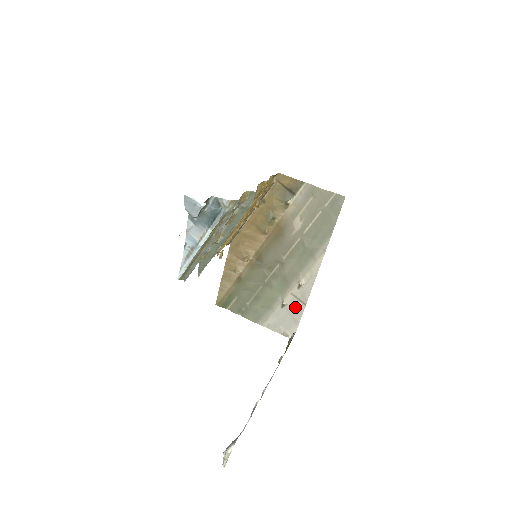
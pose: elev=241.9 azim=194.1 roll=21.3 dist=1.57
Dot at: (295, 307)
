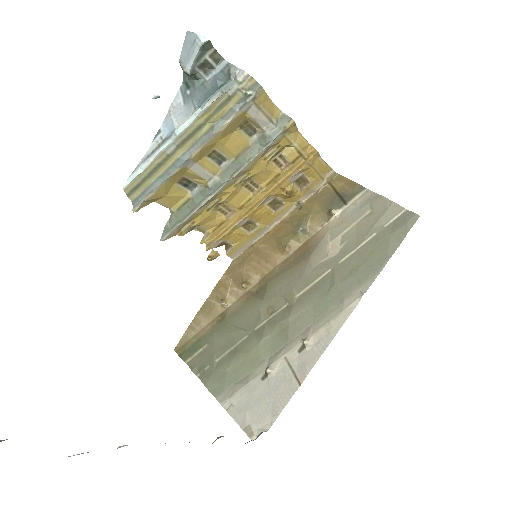
Dot at: (282, 384)
